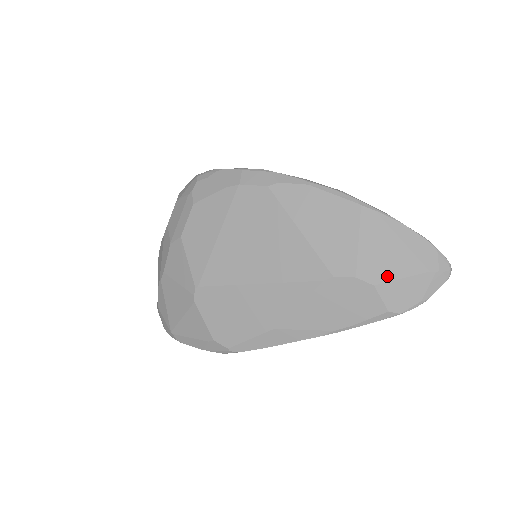
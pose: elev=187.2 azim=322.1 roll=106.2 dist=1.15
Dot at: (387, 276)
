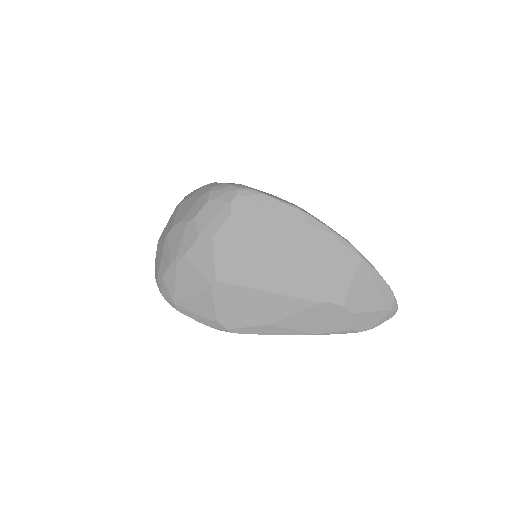
Dot at: (361, 309)
